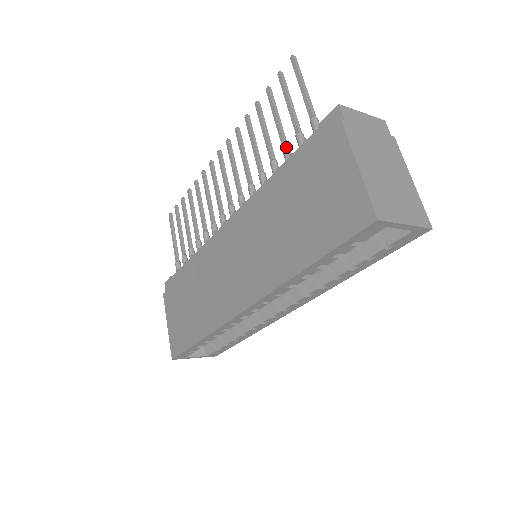
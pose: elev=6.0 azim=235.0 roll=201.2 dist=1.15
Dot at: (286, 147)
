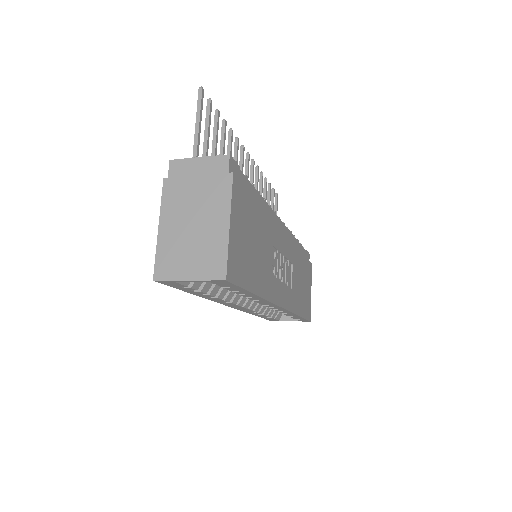
Dot at: occluded
